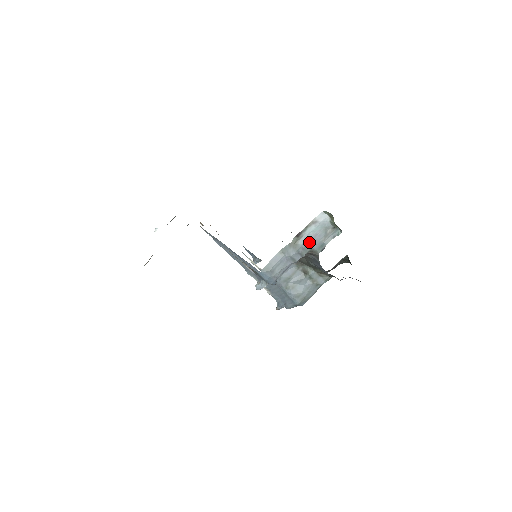
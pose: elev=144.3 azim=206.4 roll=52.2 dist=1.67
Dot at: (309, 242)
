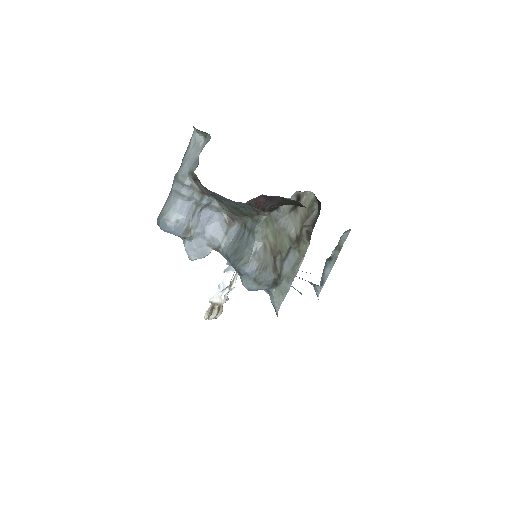
Dot at: (185, 165)
